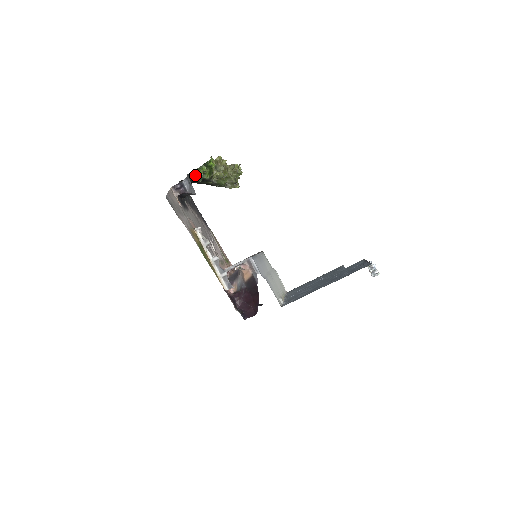
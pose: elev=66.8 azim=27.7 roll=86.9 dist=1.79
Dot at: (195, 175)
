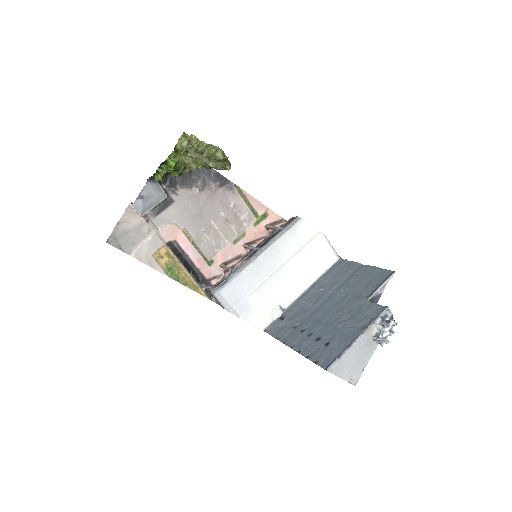
Dot at: occluded
